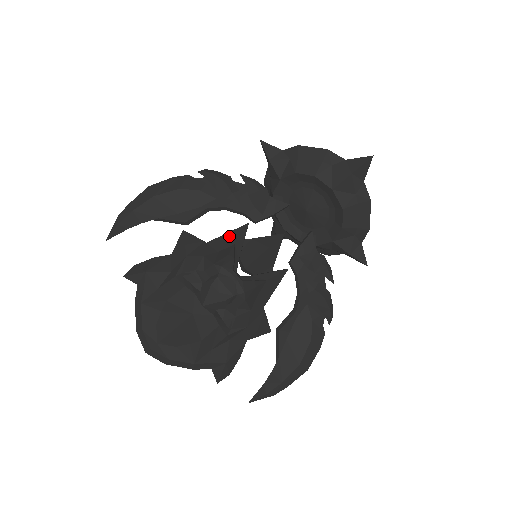
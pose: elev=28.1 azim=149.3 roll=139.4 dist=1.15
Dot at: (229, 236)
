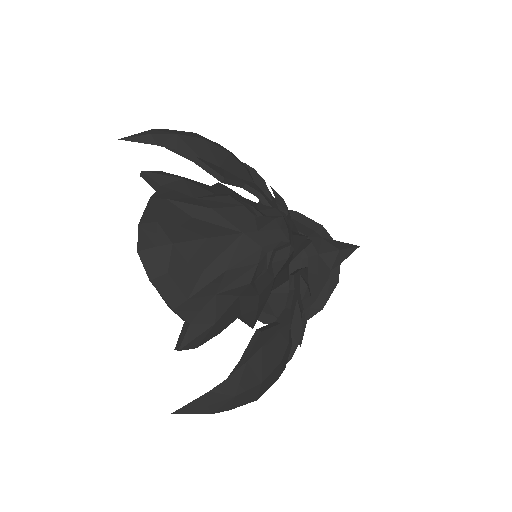
Dot at: occluded
